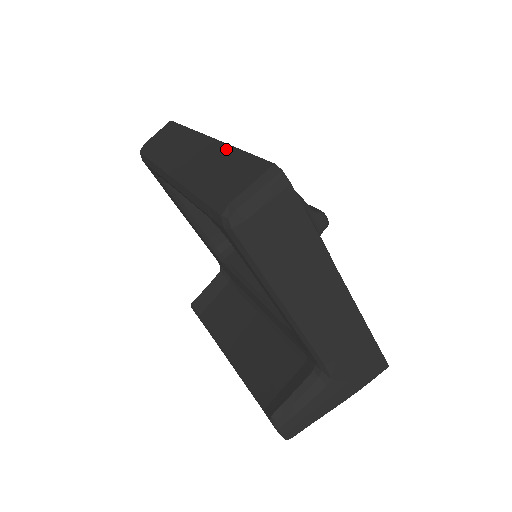
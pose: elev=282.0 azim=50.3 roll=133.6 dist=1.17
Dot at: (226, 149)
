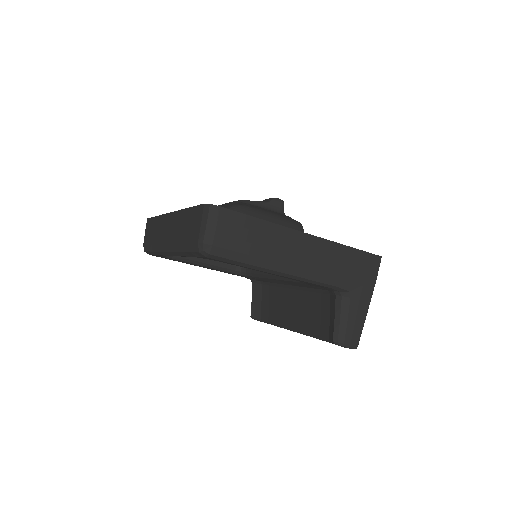
Dot at: (181, 214)
